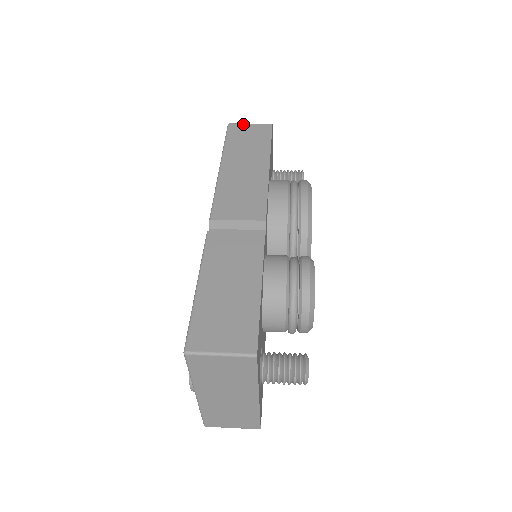
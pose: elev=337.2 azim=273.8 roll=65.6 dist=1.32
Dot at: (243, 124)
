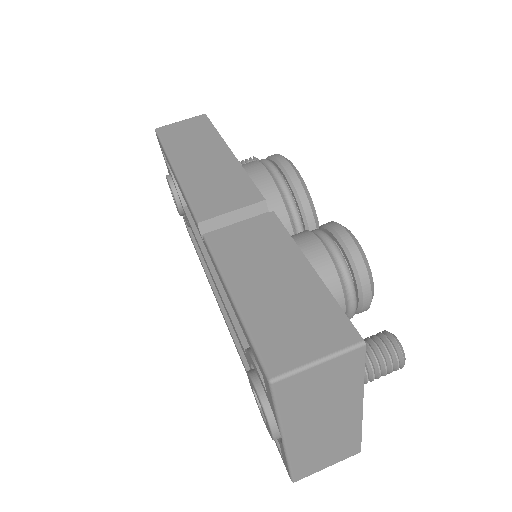
Dot at: (173, 124)
